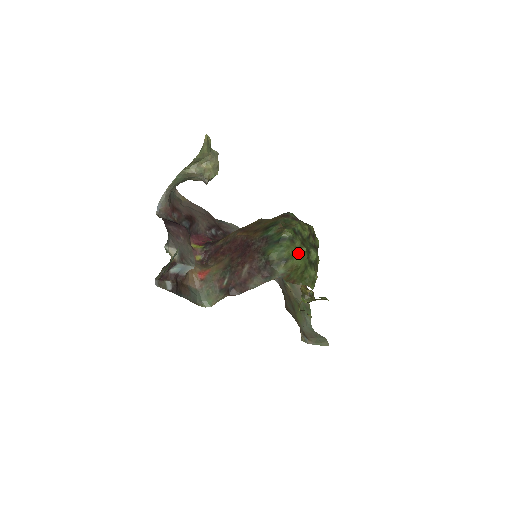
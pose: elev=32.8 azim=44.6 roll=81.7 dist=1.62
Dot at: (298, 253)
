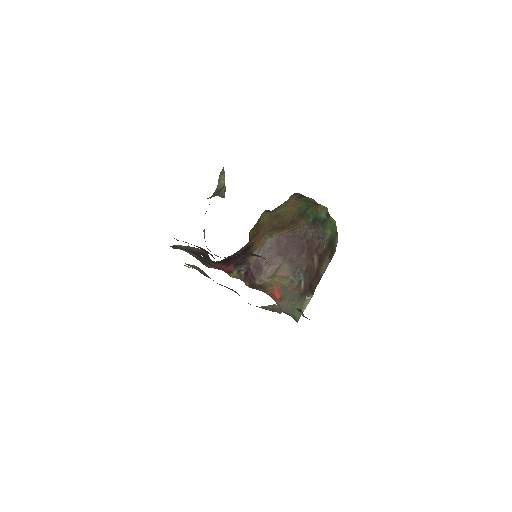
Dot at: occluded
